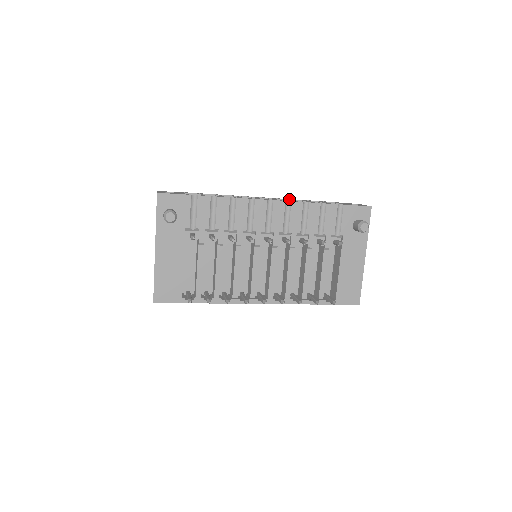
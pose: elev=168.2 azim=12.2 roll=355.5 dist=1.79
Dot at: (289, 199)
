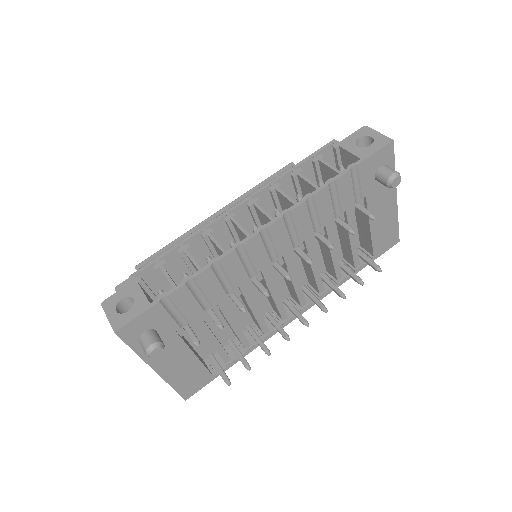
Dot at: (274, 187)
